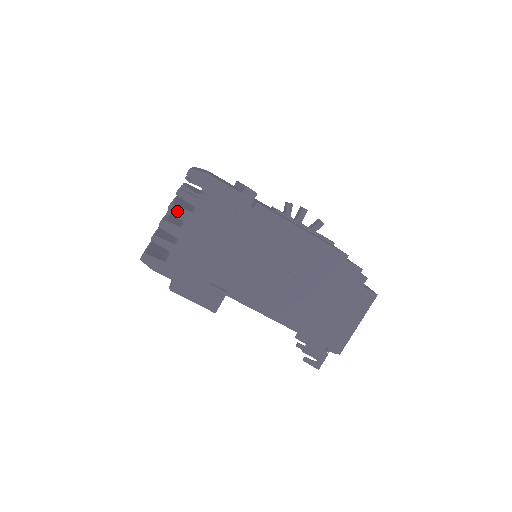
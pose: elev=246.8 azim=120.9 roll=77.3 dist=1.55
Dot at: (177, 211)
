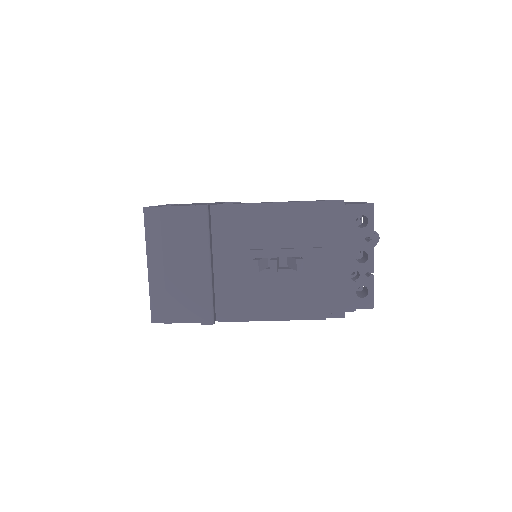
Dot at: occluded
